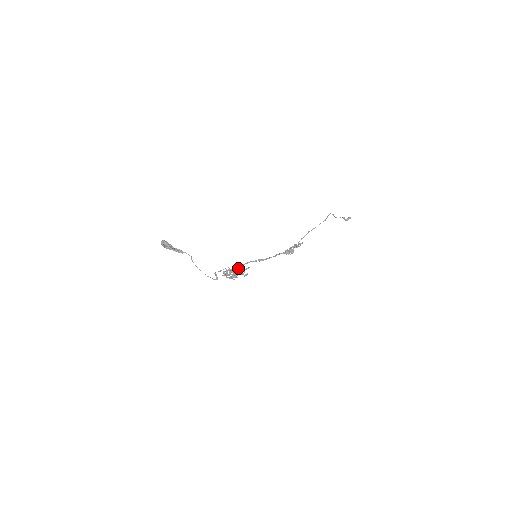
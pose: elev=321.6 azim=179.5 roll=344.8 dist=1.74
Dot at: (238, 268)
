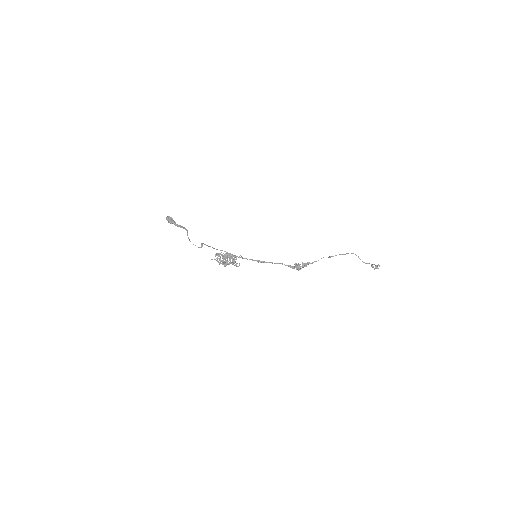
Dot at: occluded
